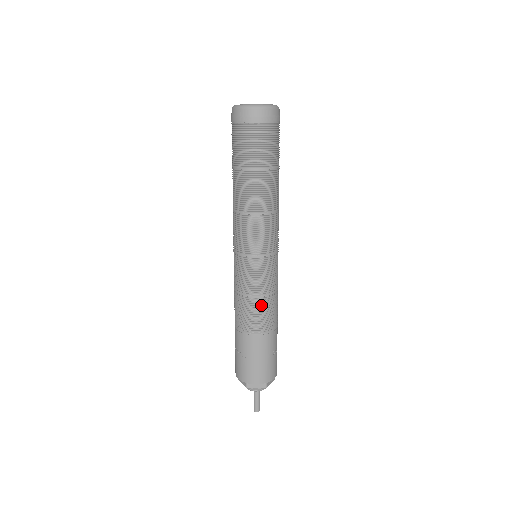
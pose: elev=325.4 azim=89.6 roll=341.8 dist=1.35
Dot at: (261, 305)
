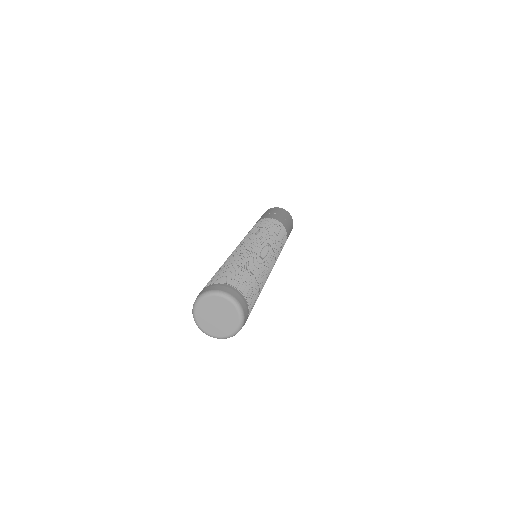
Dot at: occluded
